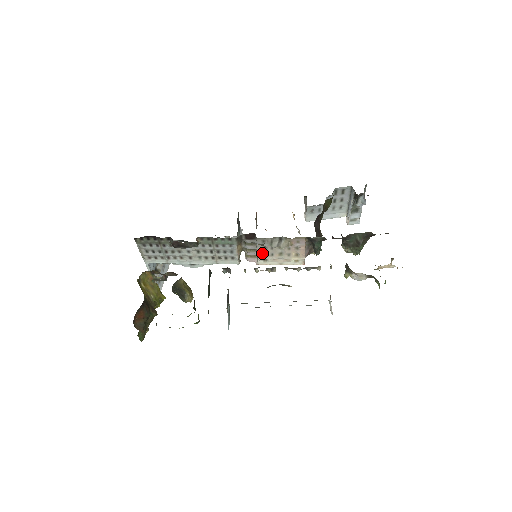
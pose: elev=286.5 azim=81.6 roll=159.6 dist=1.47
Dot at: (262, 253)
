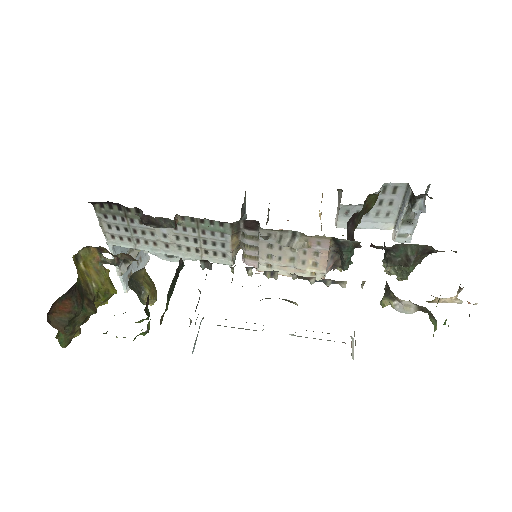
Dot at: (266, 254)
